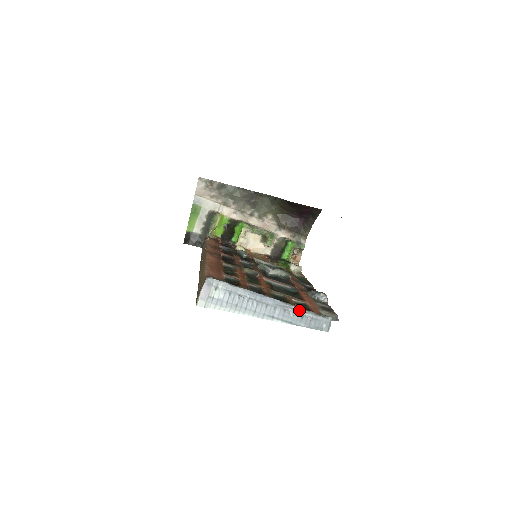
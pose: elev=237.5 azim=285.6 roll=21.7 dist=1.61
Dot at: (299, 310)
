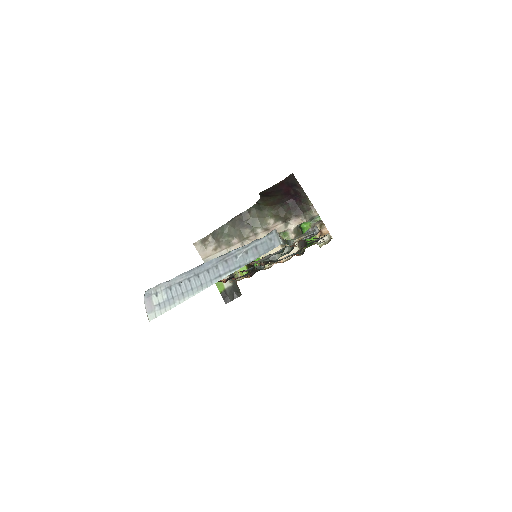
Dot at: (239, 250)
